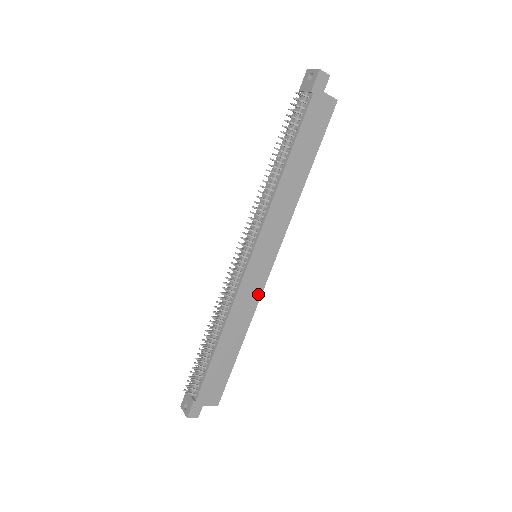
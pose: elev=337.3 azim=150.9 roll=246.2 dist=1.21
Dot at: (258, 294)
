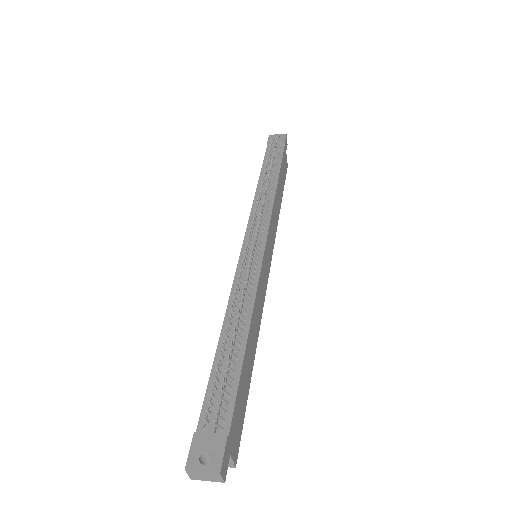
Dot at: (263, 298)
